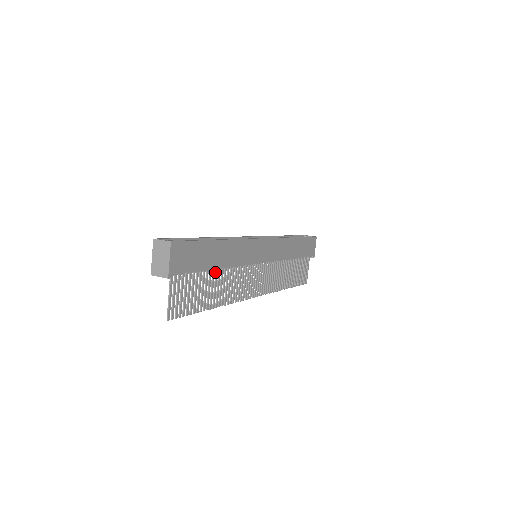
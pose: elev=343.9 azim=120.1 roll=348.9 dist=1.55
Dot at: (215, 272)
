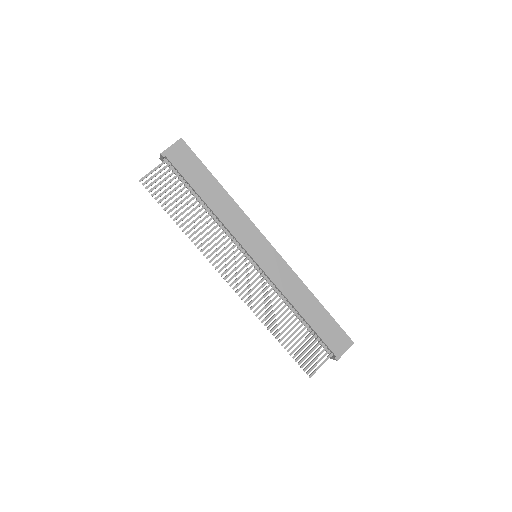
Dot at: (203, 207)
